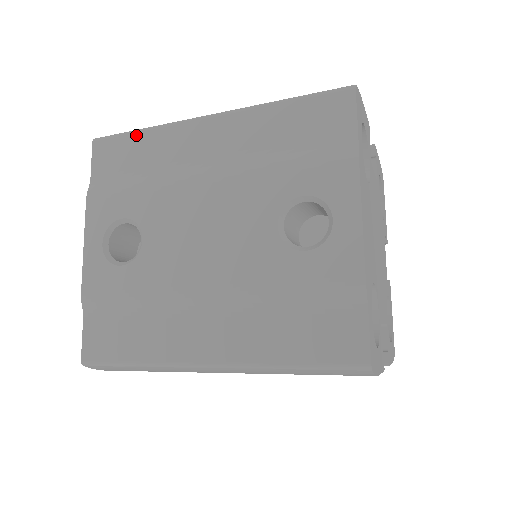
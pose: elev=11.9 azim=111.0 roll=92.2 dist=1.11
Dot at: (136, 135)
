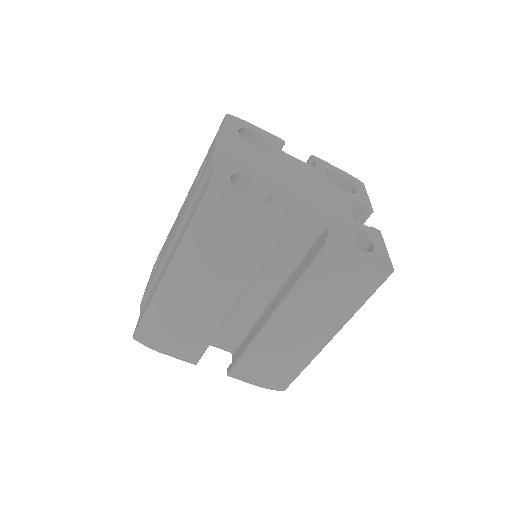
Dot at: occluded
